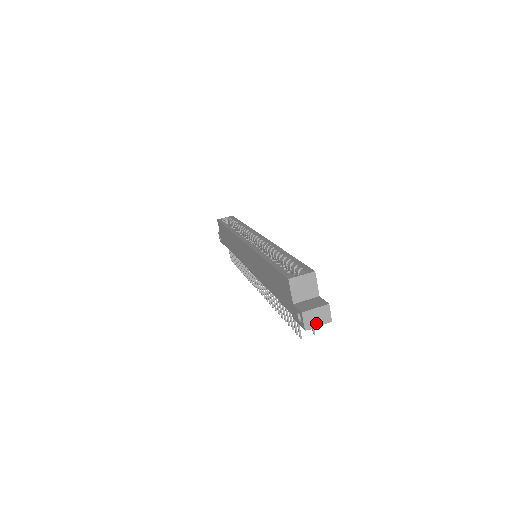
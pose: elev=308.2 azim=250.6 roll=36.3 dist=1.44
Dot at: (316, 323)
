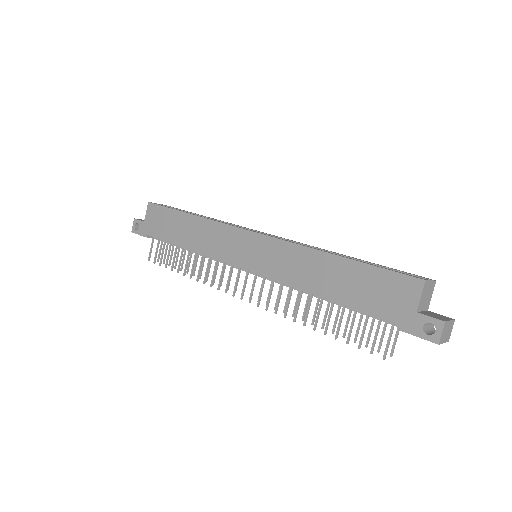
Dot at: (444, 338)
